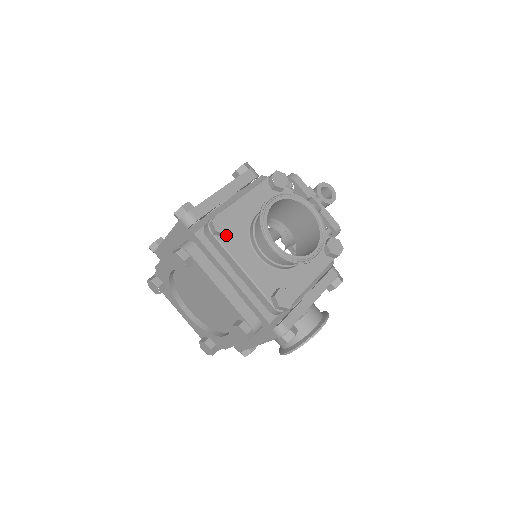
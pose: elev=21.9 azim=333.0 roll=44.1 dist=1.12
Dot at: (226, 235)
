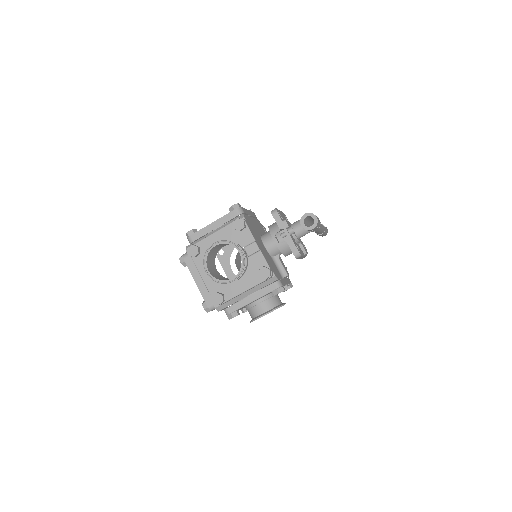
Dot at: (197, 256)
